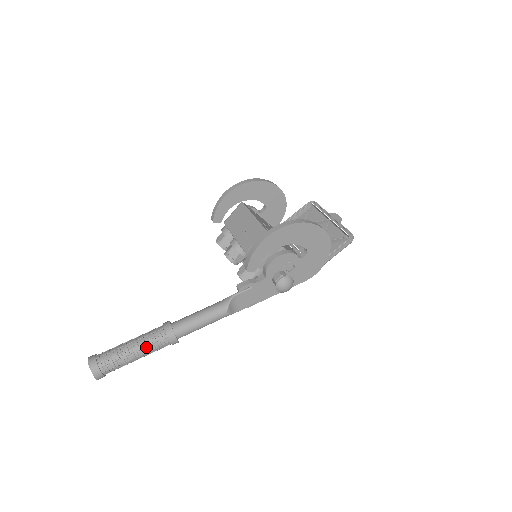
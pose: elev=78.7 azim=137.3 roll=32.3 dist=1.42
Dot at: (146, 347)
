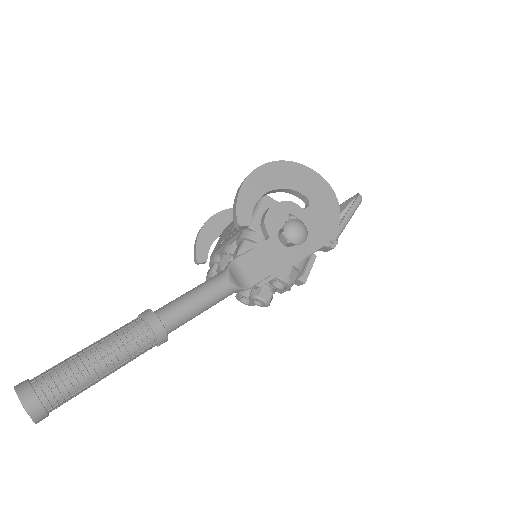
Dot at: (112, 342)
